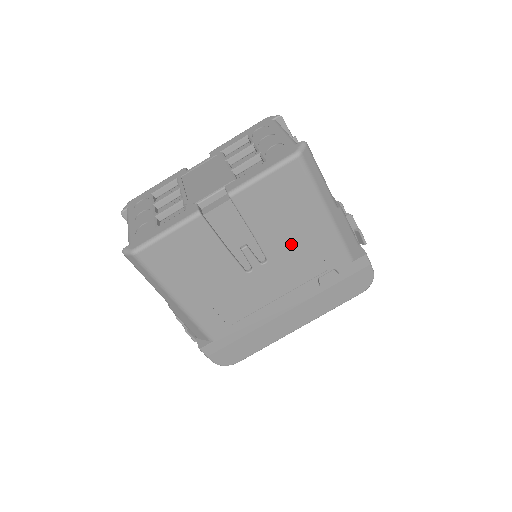
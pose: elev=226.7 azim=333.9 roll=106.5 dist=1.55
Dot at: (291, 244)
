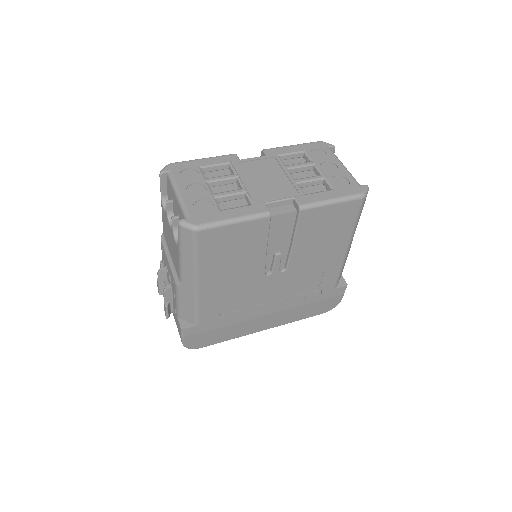
Dot at: (310, 262)
